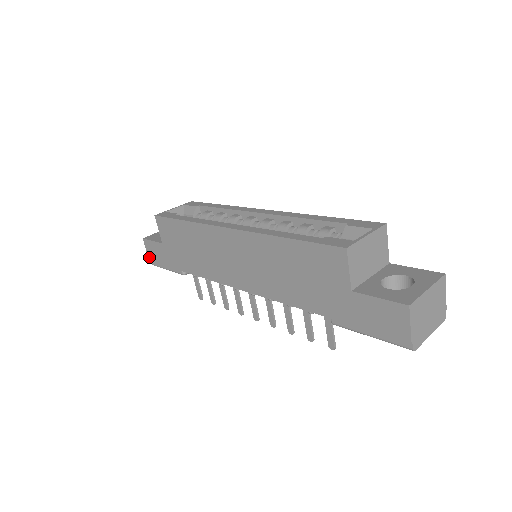
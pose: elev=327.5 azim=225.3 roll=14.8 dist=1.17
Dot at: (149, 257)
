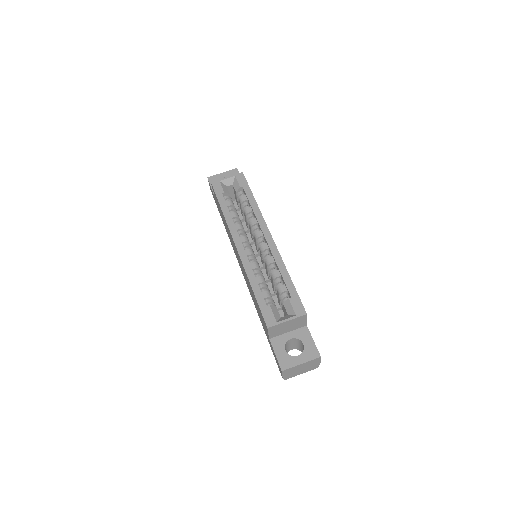
Dot at: (210, 188)
